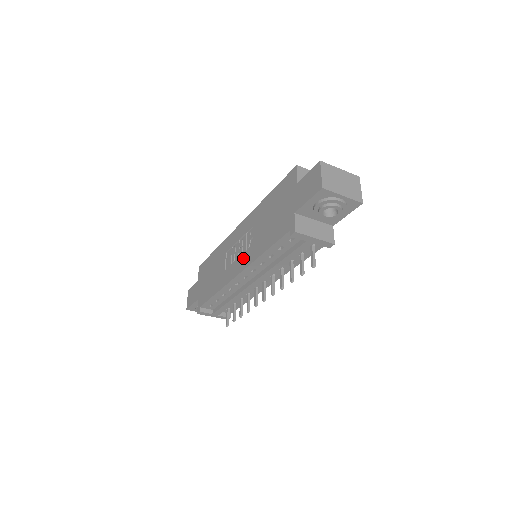
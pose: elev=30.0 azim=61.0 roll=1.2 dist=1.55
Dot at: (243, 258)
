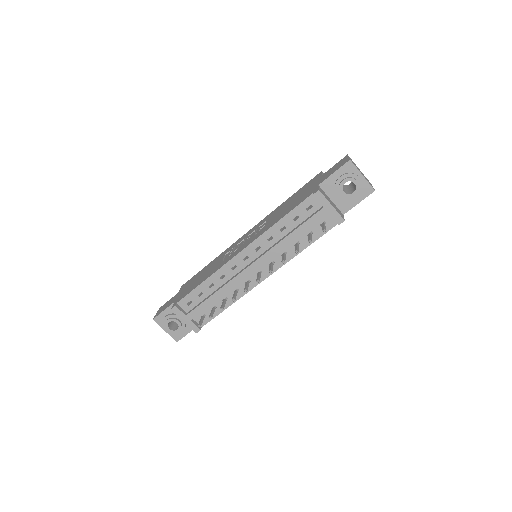
Dot at: (250, 240)
